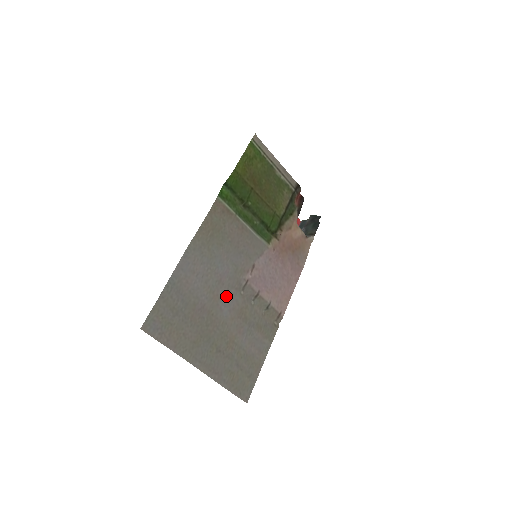
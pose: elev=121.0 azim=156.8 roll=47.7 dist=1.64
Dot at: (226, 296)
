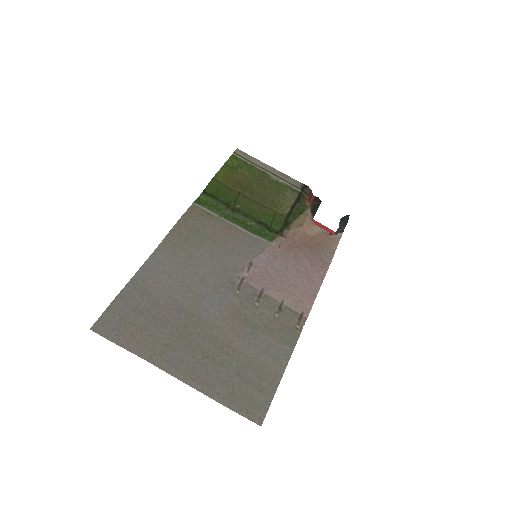
Dot at: (213, 296)
